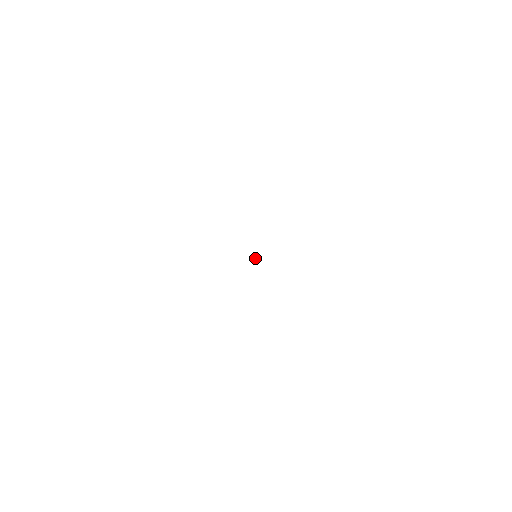
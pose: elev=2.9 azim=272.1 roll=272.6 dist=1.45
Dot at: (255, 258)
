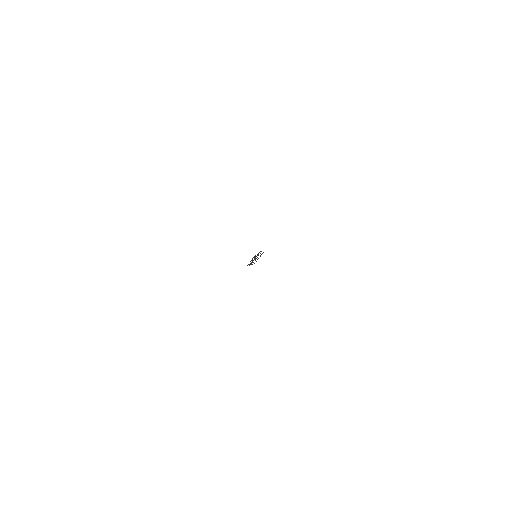
Dot at: (255, 258)
